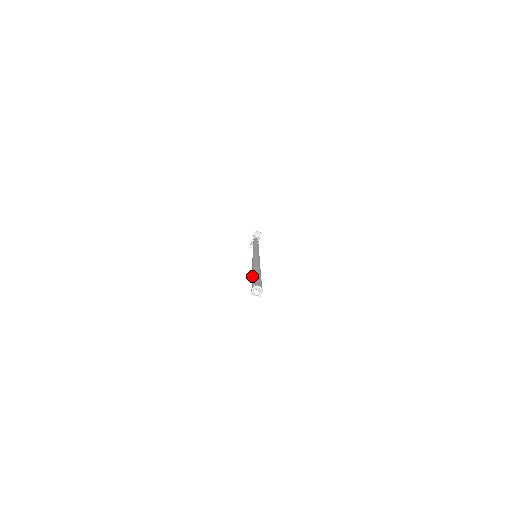
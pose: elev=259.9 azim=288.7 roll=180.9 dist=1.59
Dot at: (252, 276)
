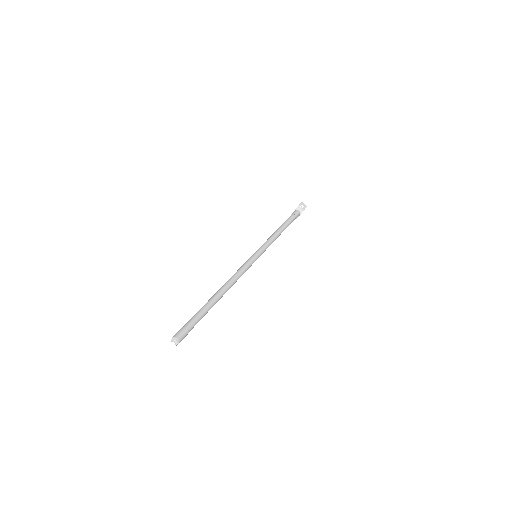
Dot at: occluded
